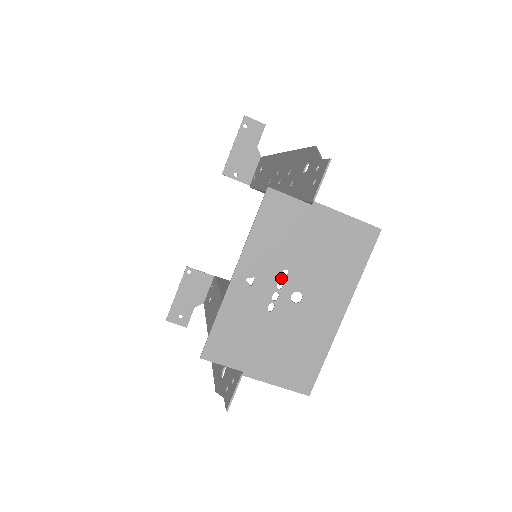
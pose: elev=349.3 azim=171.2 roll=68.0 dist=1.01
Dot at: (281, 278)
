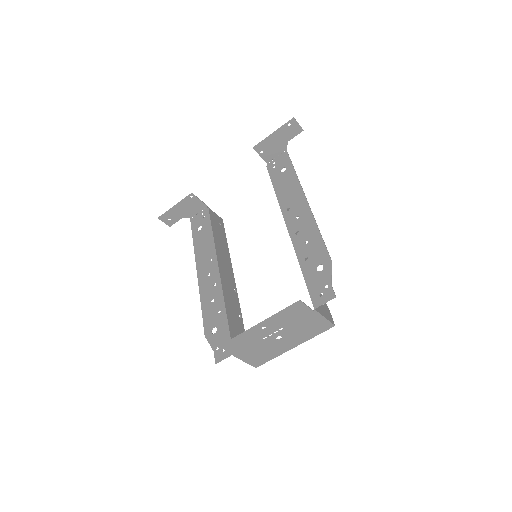
Dot at: (278, 330)
